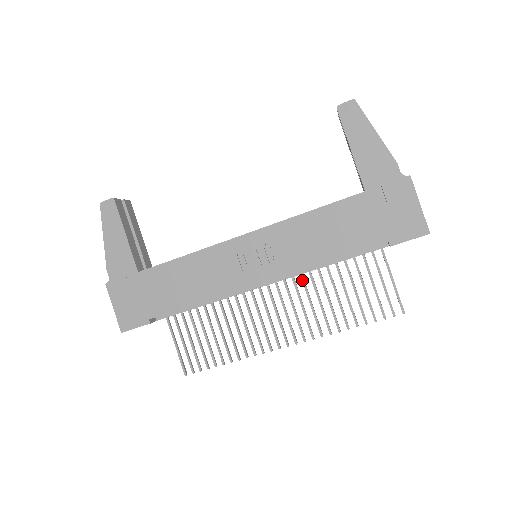
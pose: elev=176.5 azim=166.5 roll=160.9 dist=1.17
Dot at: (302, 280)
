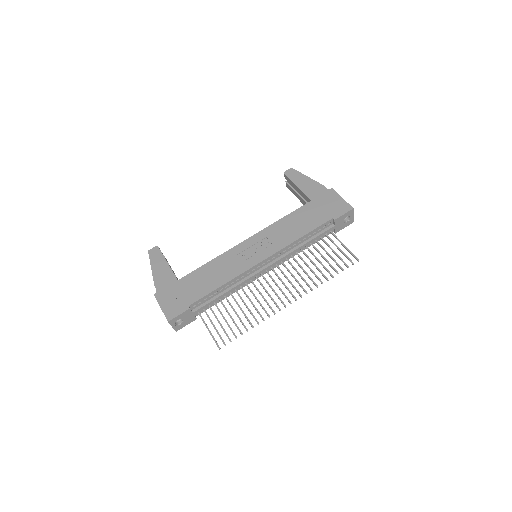
Dot at: (289, 262)
